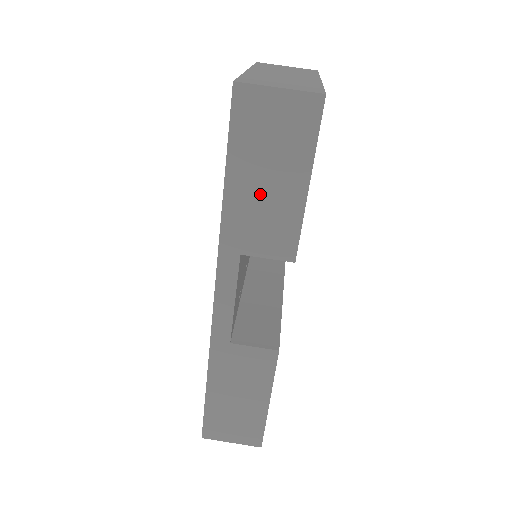
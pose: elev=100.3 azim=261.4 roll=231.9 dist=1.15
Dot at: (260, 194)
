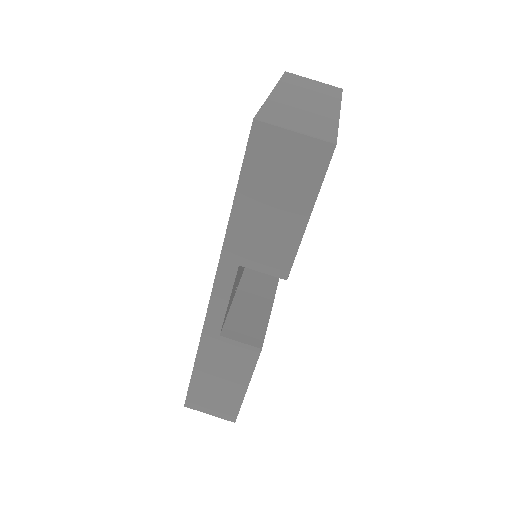
Dot at: (264, 218)
